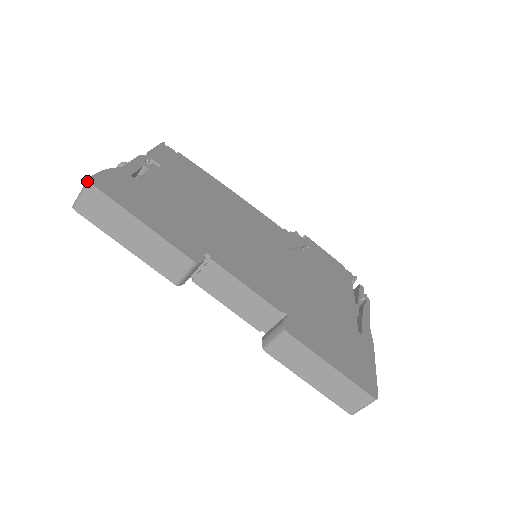
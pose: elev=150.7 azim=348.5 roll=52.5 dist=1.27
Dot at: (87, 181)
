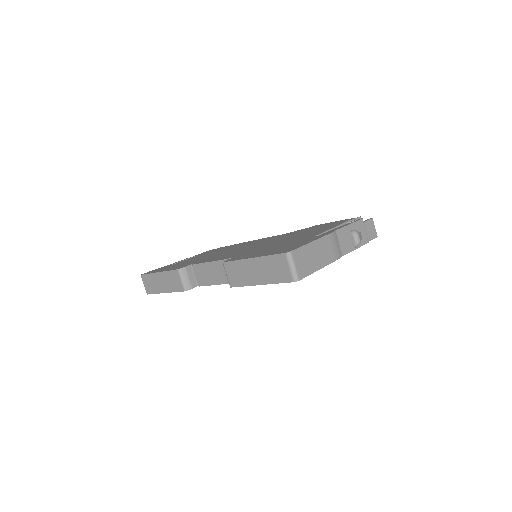
Dot at: (141, 276)
